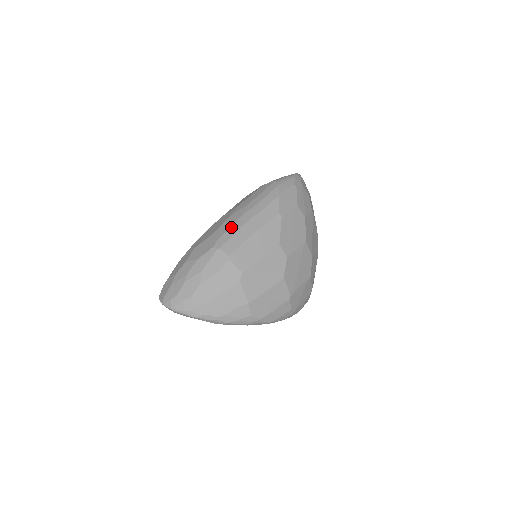
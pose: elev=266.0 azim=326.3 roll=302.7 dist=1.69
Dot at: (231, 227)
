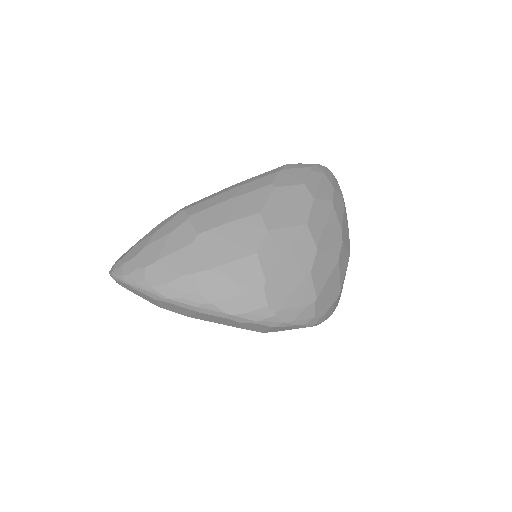
Dot at: (210, 195)
